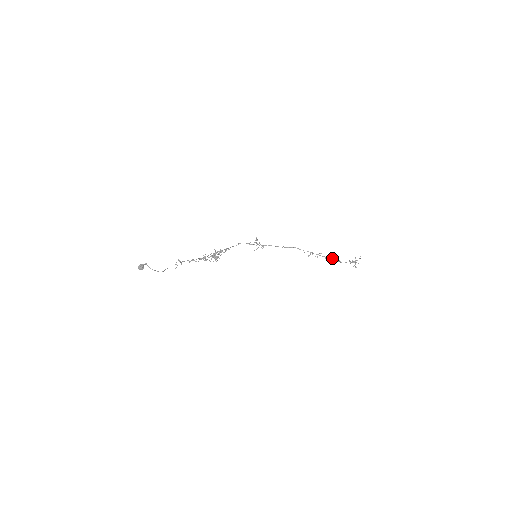
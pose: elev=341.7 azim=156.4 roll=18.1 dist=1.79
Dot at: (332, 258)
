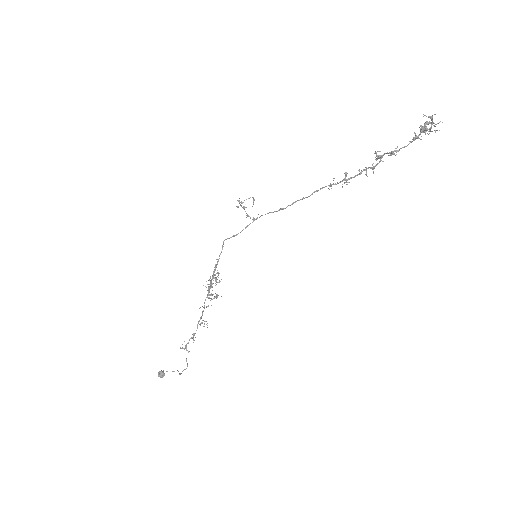
Dot at: occluded
